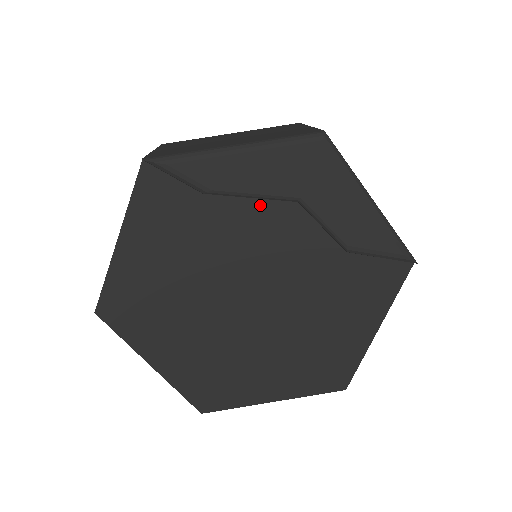
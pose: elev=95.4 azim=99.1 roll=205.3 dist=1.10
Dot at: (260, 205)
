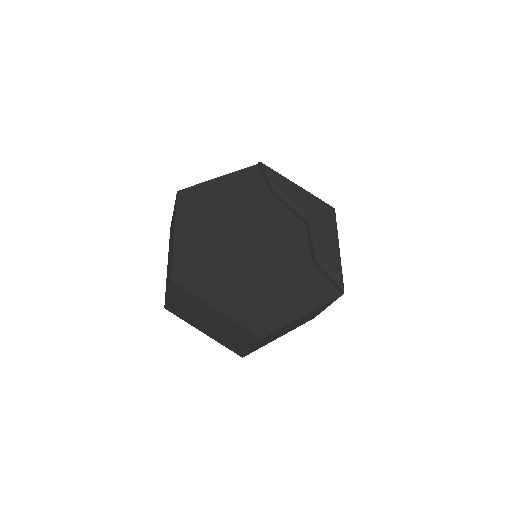
Dot at: (289, 214)
